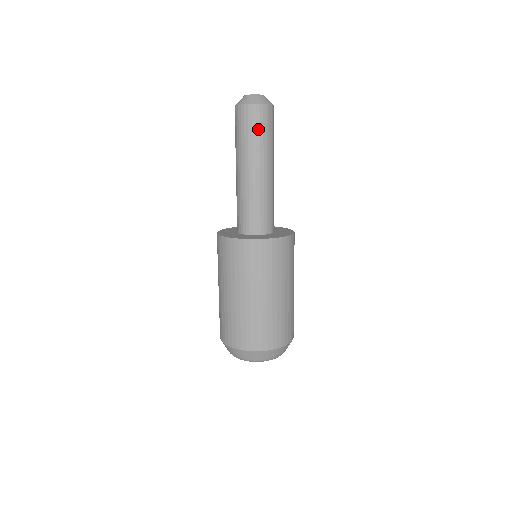
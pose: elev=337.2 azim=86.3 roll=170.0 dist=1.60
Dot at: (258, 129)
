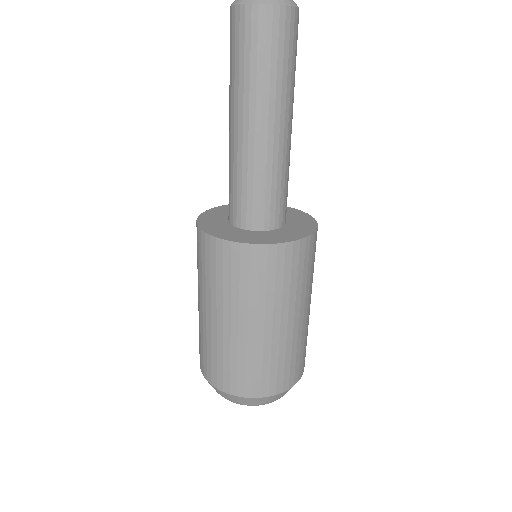
Dot at: (261, 52)
